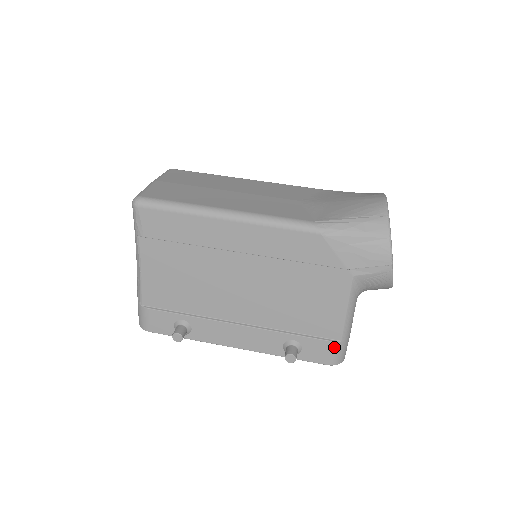
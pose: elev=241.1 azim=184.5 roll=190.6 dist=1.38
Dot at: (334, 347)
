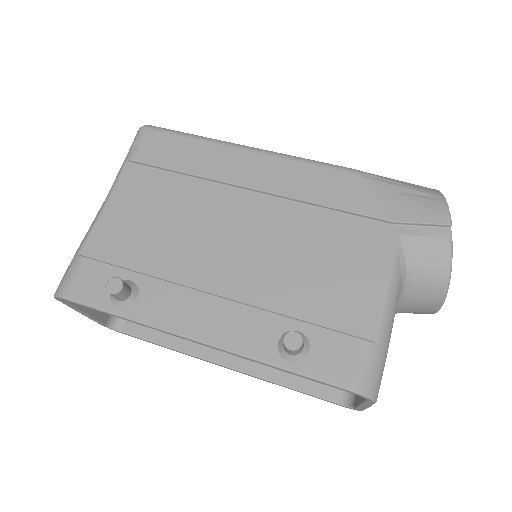
Dot at: (364, 351)
